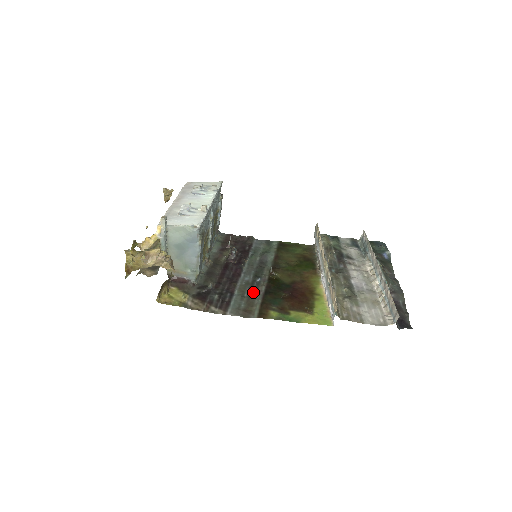
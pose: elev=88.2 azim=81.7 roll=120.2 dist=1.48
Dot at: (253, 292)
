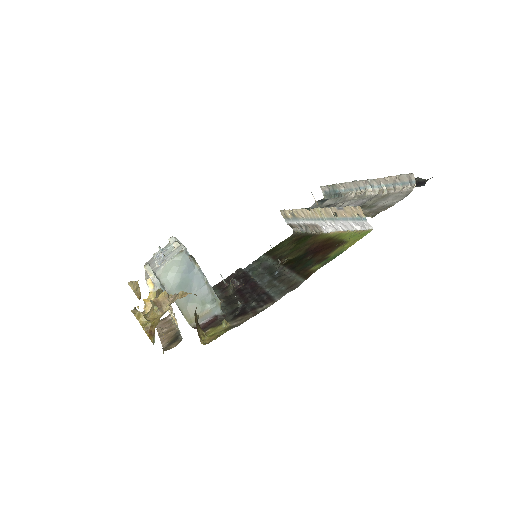
Dot at: (281, 278)
